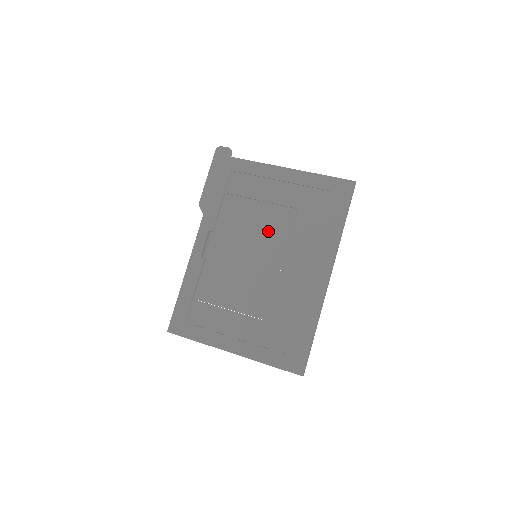
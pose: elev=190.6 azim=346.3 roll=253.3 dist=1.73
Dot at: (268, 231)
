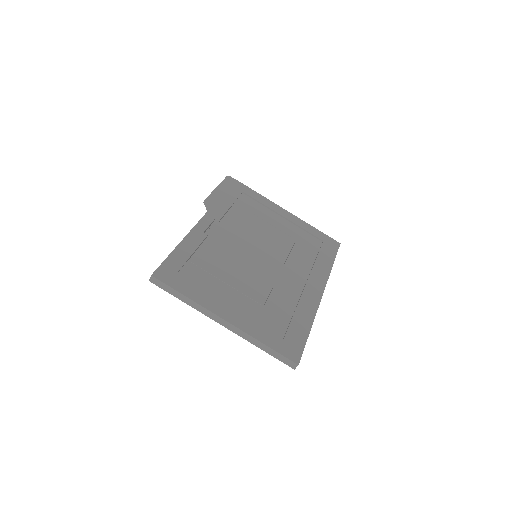
Dot at: (270, 243)
